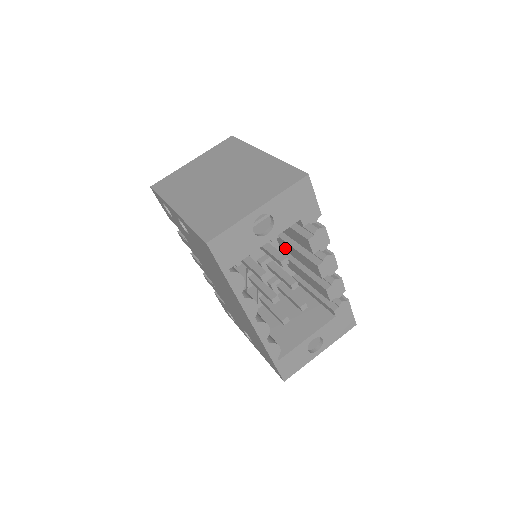
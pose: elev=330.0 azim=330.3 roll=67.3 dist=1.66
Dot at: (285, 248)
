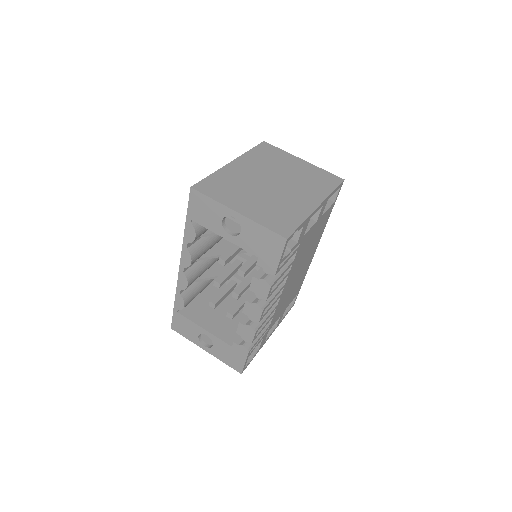
Dot at: occluded
